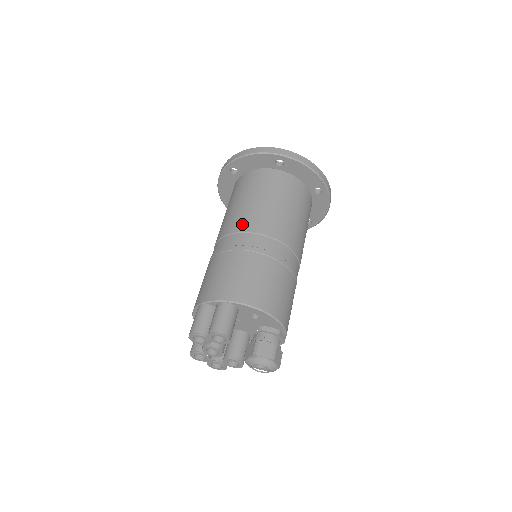
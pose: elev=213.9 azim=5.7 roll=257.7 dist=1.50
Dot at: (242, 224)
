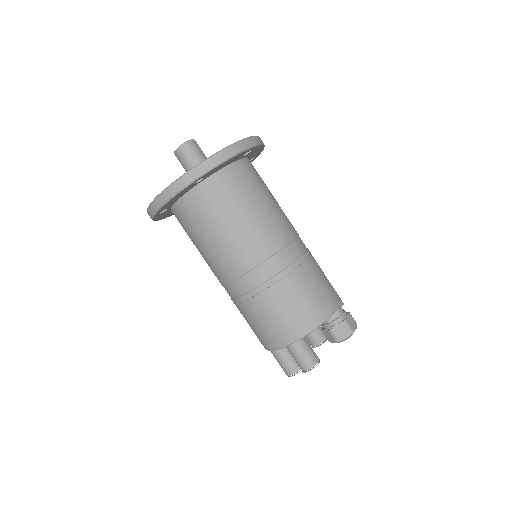
Dot at: (233, 268)
